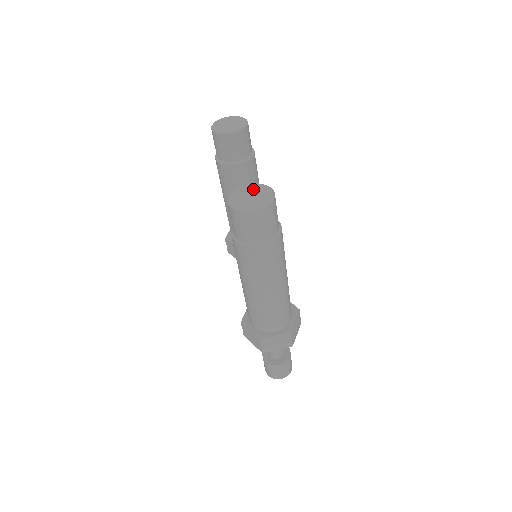
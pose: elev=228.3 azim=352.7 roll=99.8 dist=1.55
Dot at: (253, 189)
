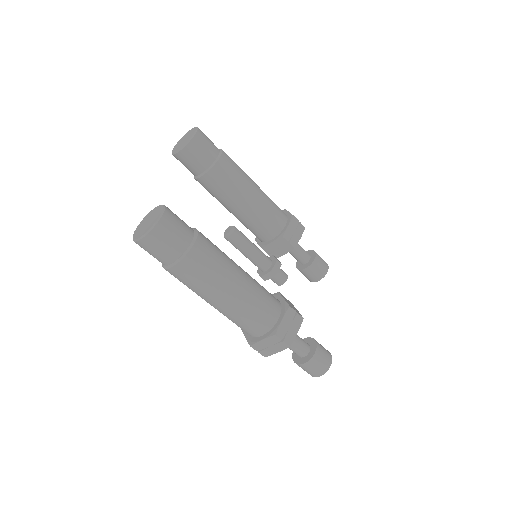
Dot at: (153, 213)
